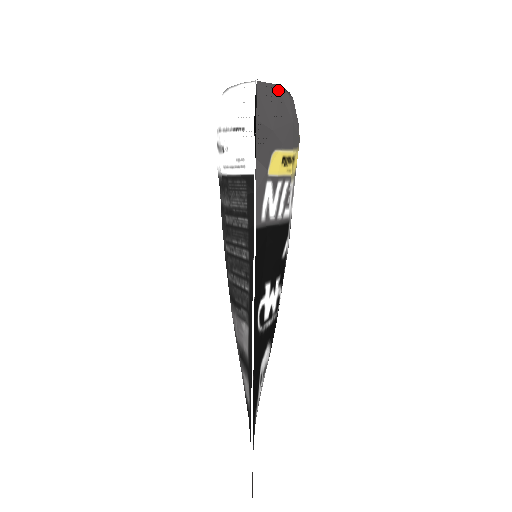
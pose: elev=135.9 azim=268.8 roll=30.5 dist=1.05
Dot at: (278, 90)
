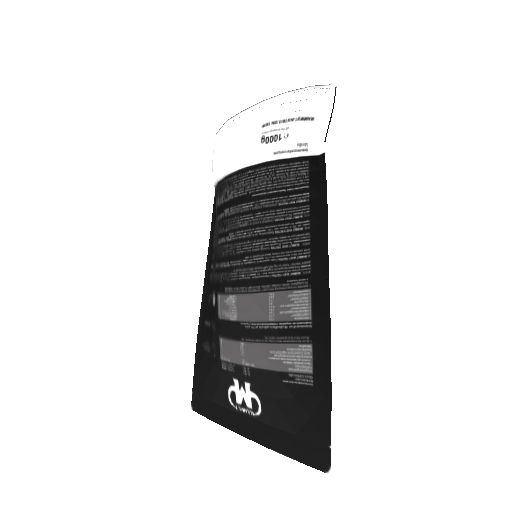
Dot at: occluded
